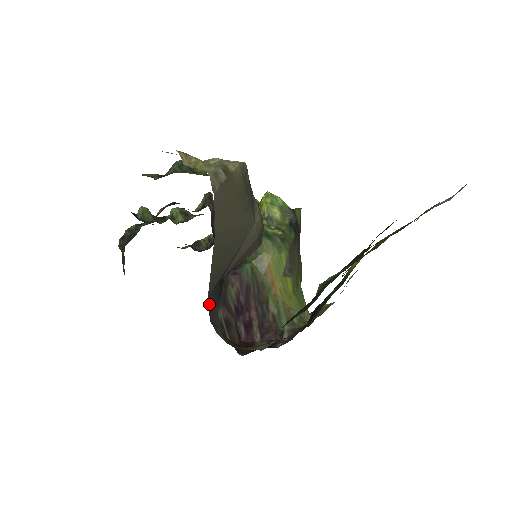
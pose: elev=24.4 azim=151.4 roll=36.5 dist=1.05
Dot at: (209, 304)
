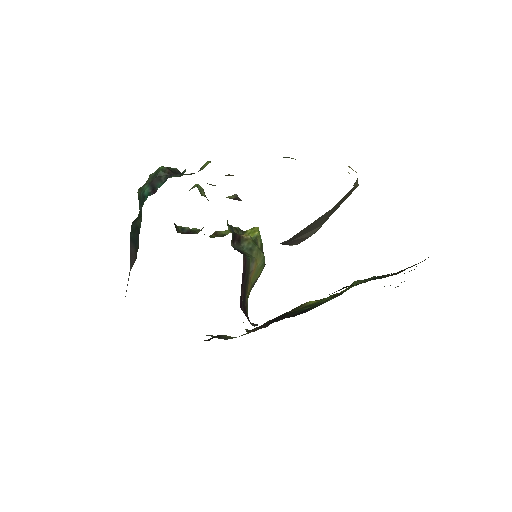
Dot at: occluded
